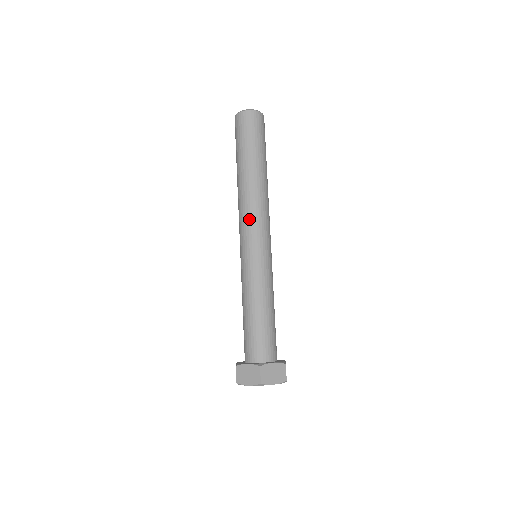
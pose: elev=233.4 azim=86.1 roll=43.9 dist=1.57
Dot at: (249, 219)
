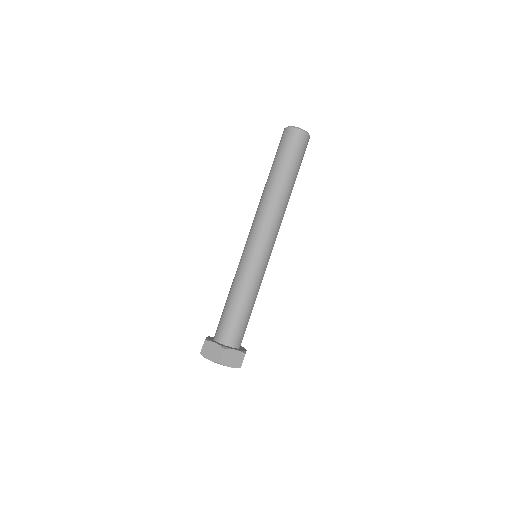
Dot at: (262, 224)
